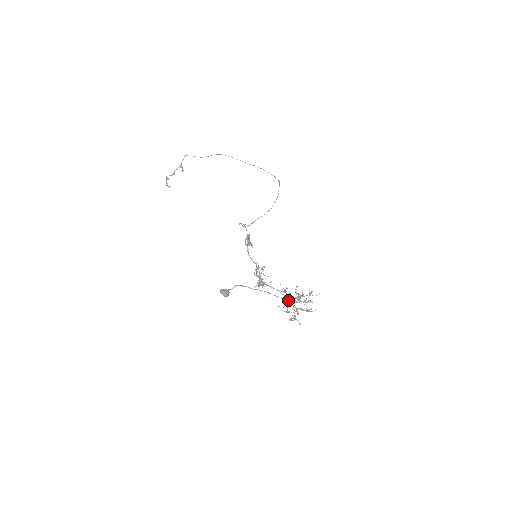
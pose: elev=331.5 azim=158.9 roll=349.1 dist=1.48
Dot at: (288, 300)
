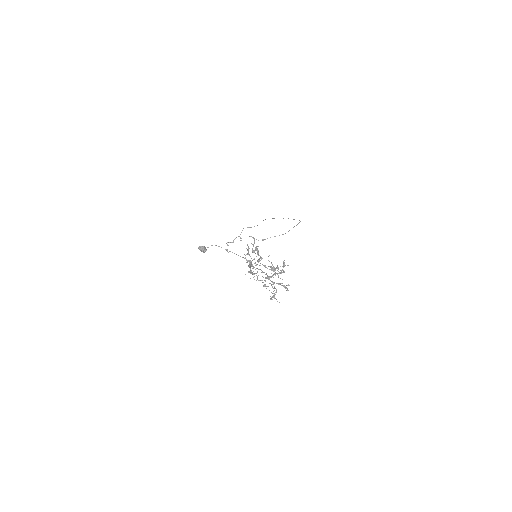
Dot at: (259, 265)
